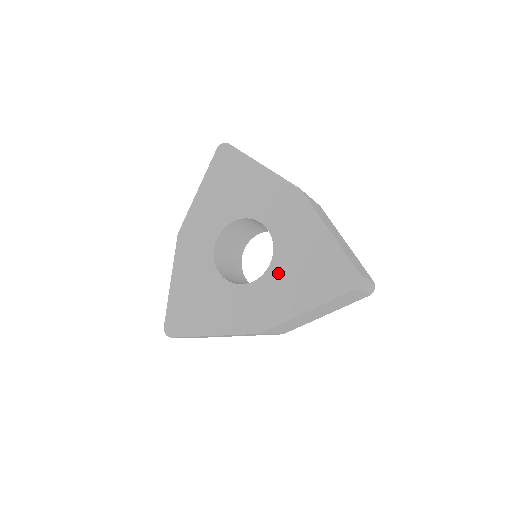
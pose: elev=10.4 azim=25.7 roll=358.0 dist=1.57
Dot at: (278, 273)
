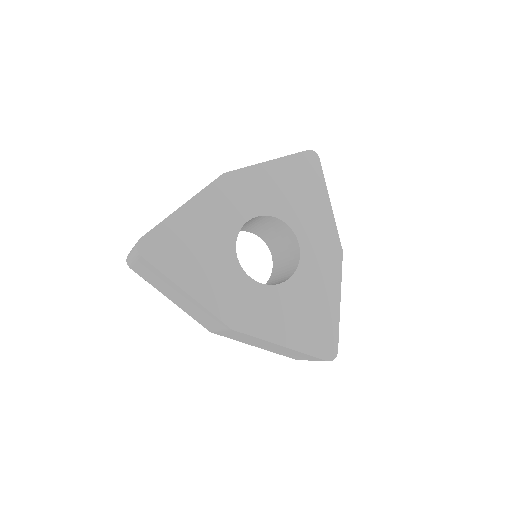
Dot at: (284, 296)
